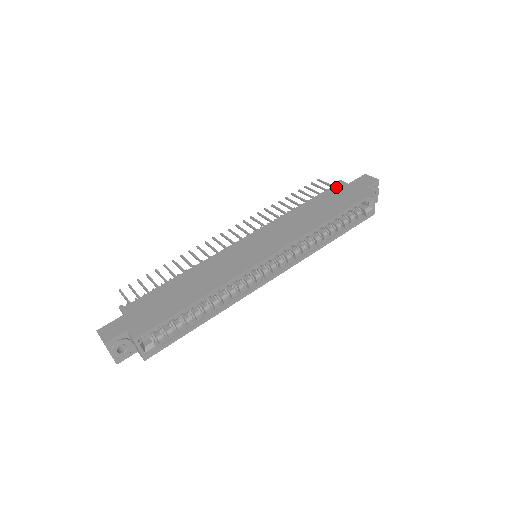
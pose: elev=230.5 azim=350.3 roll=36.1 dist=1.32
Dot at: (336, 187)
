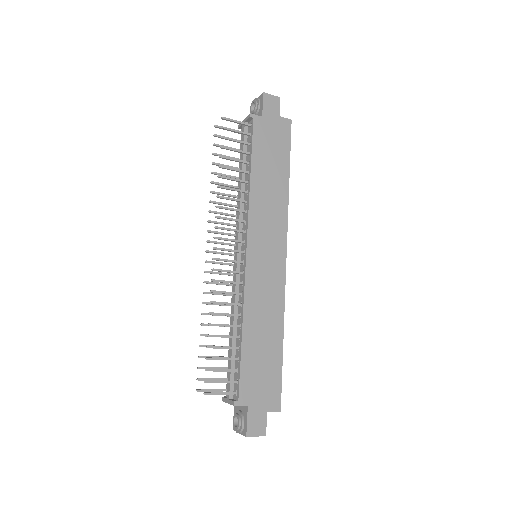
Dot at: (257, 128)
